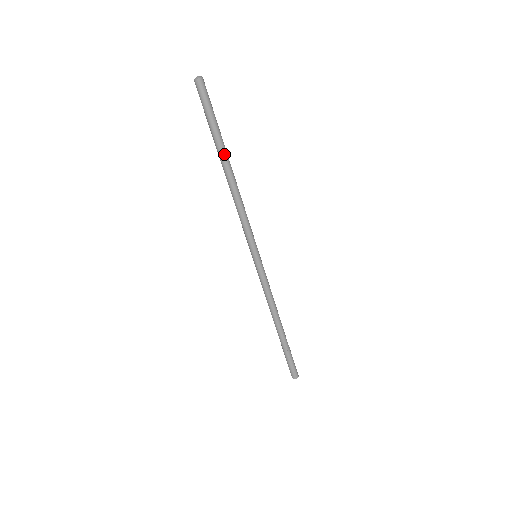
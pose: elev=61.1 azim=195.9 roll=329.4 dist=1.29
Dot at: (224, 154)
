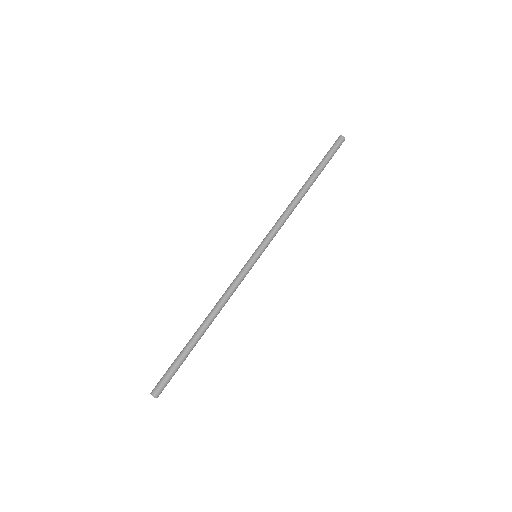
Dot at: occluded
